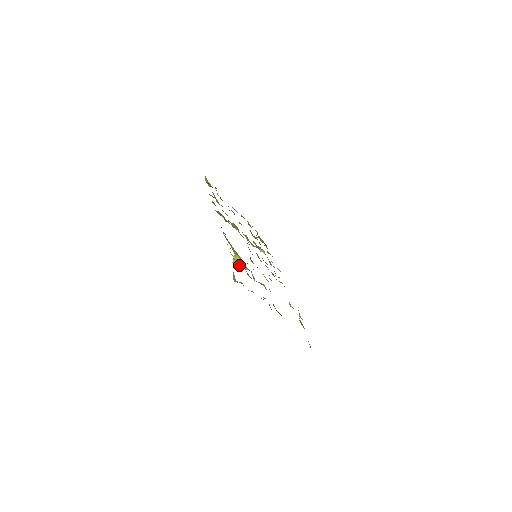
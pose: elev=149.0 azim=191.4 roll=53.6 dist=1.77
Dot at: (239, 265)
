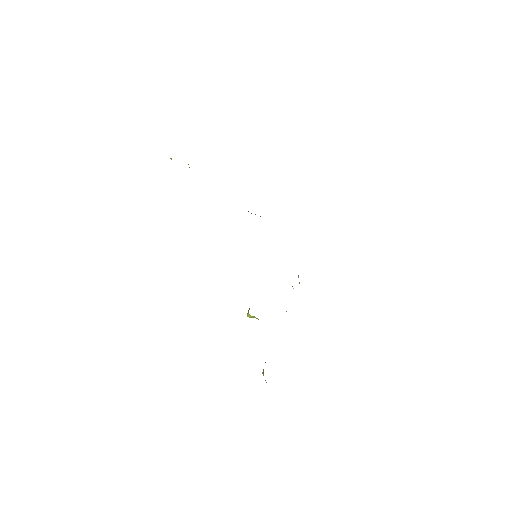
Dot at: occluded
